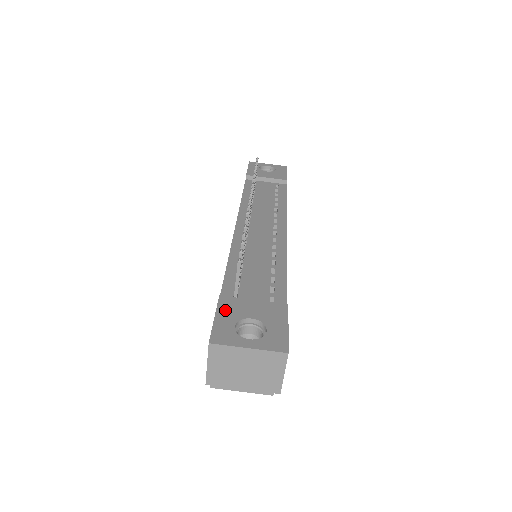
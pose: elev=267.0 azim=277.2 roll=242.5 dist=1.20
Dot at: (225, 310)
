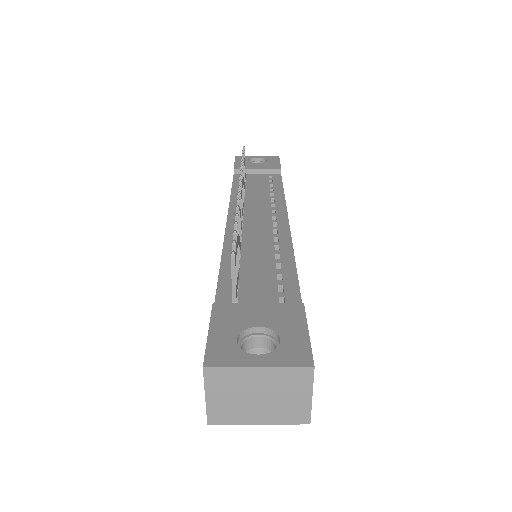
Dot at: (222, 320)
